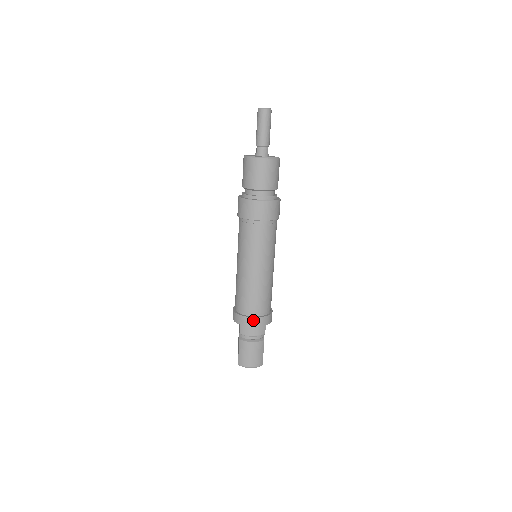
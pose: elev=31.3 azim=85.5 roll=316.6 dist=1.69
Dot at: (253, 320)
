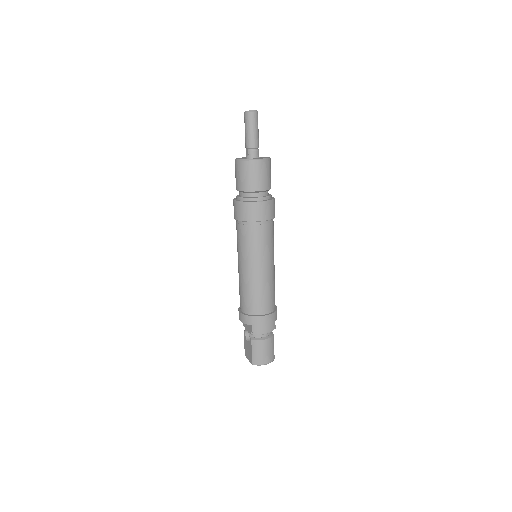
Dot at: (265, 318)
